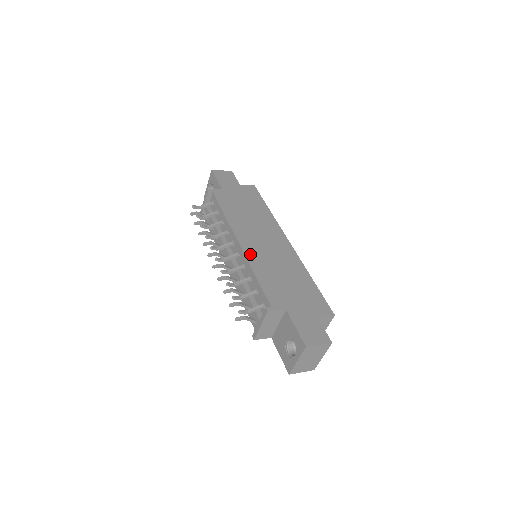
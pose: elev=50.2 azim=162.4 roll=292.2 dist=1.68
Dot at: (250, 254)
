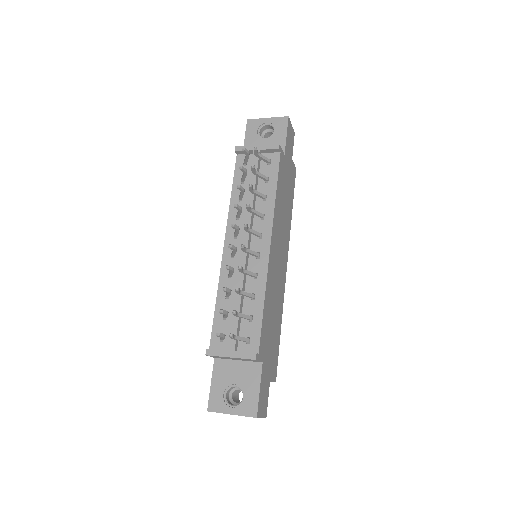
Dot at: (270, 270)
